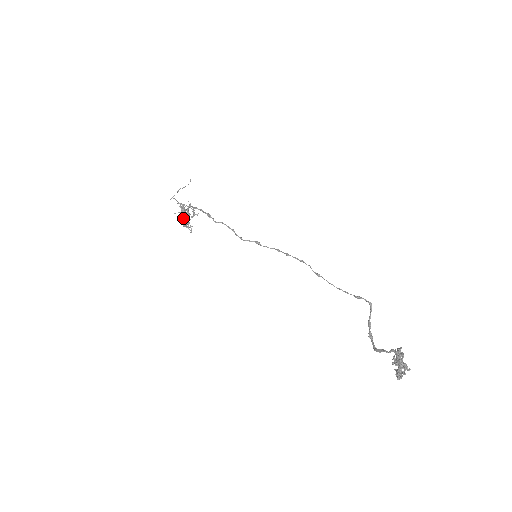
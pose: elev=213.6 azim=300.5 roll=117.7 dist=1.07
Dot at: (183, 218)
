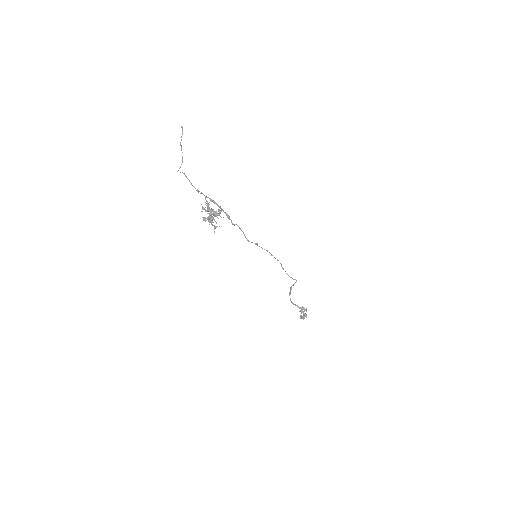
Dot at: (211, 220)
